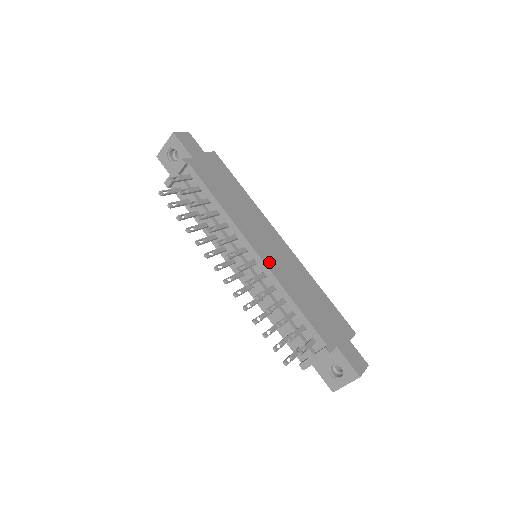
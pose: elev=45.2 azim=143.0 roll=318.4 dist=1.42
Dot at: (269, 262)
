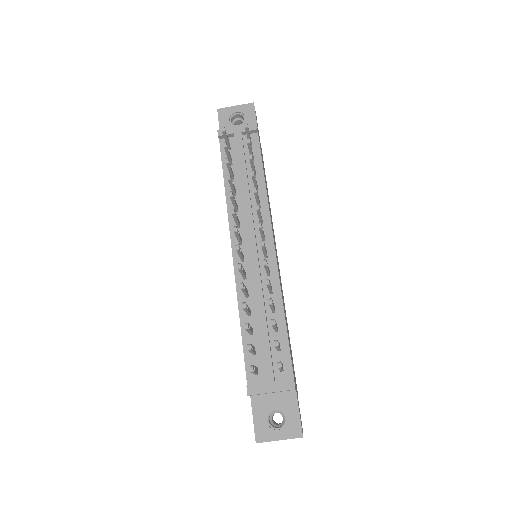
Dot at: occluded
